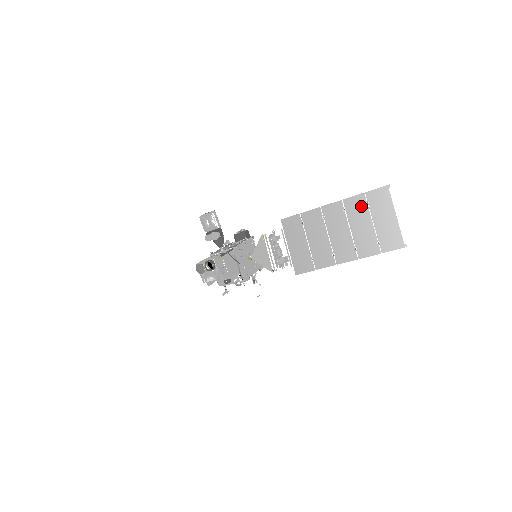
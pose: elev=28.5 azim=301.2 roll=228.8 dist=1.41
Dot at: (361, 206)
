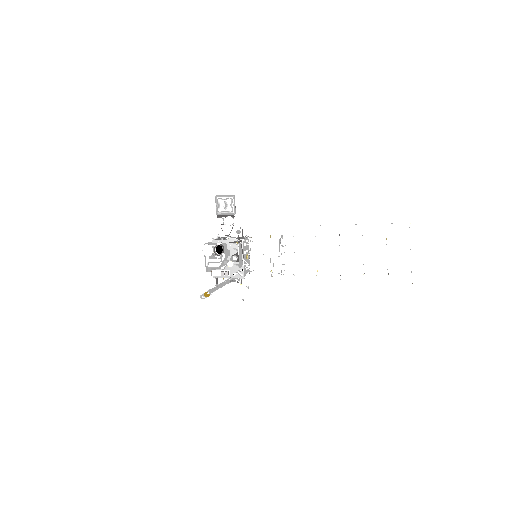
Dot at: (380, 235)
